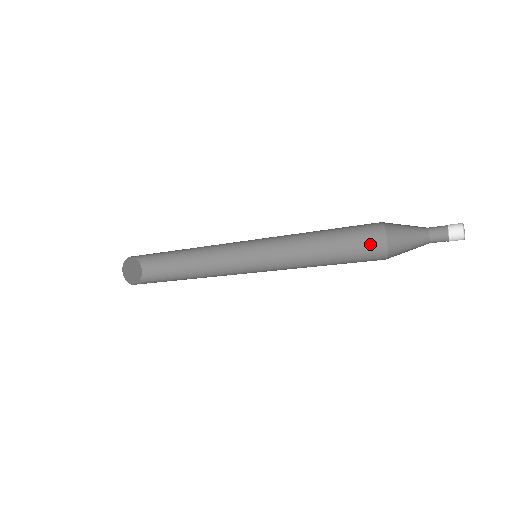
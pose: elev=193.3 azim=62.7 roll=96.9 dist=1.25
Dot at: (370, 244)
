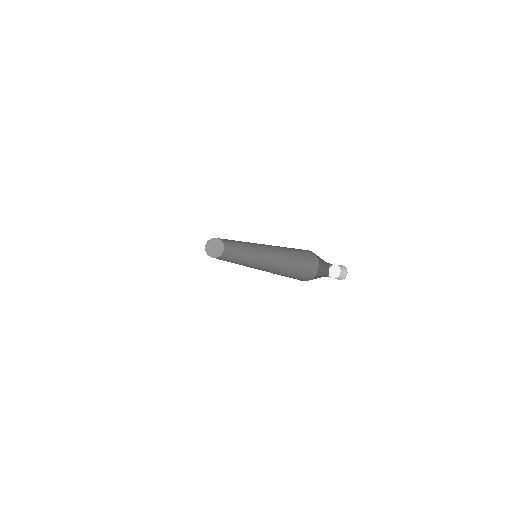
Dot at: (310, 268)
